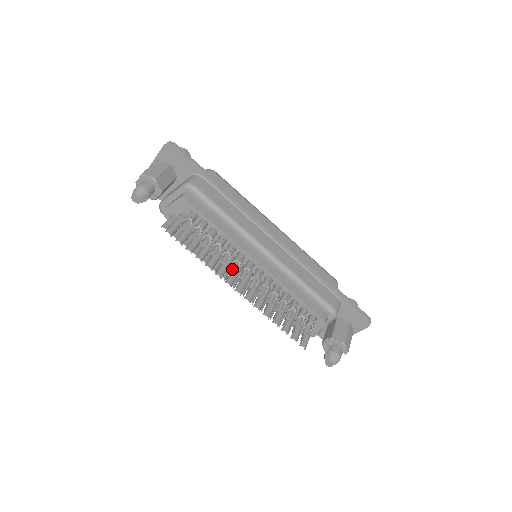
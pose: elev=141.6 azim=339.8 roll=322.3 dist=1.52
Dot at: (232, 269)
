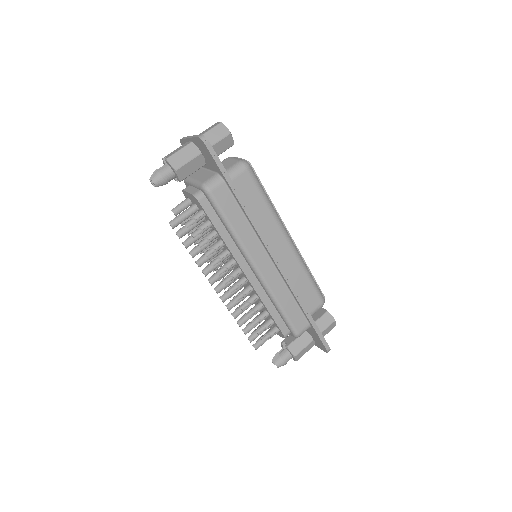
Dot at: (219, 272)
